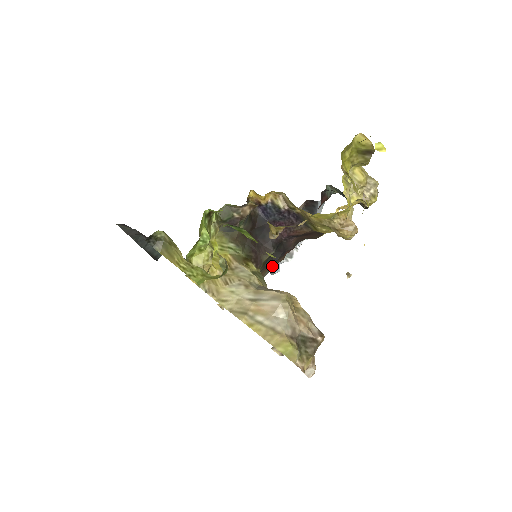
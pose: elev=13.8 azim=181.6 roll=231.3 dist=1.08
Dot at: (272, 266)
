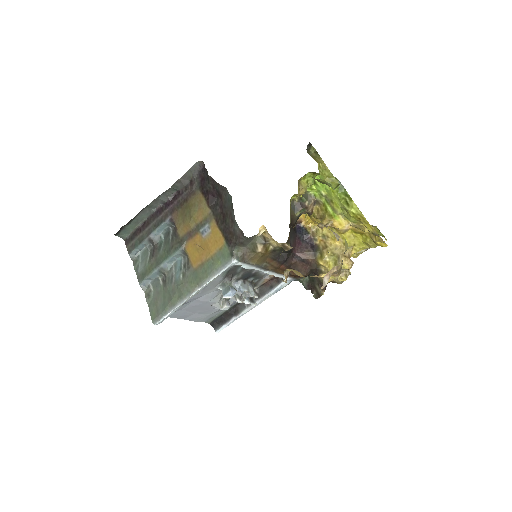
Dot at: (270, 264)
